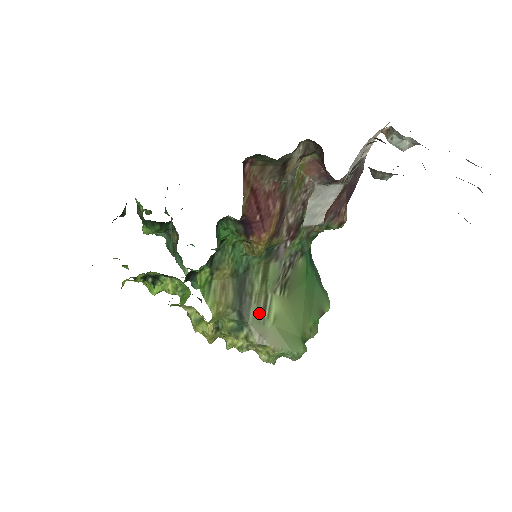
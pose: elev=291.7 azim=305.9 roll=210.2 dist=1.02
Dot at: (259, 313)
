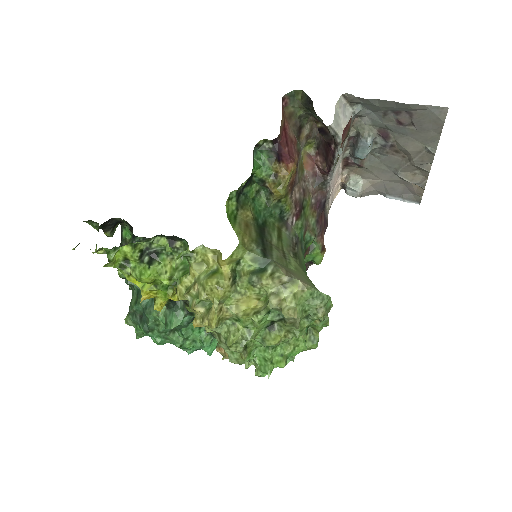
Dot at: (281, 257)
